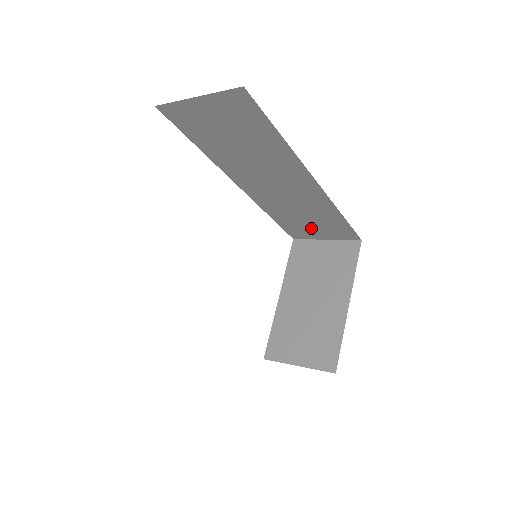
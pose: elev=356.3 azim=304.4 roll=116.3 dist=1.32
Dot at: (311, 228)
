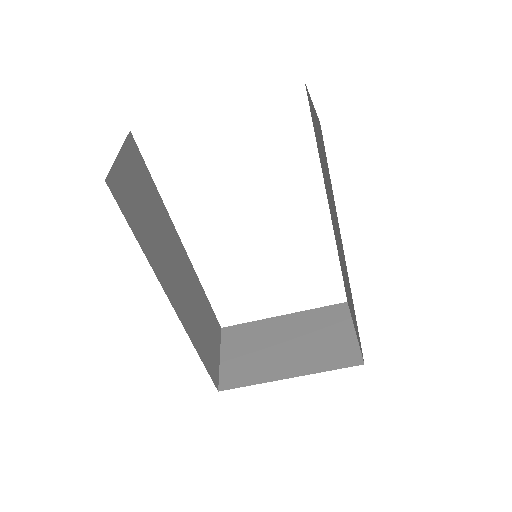
Dot at: occluded
